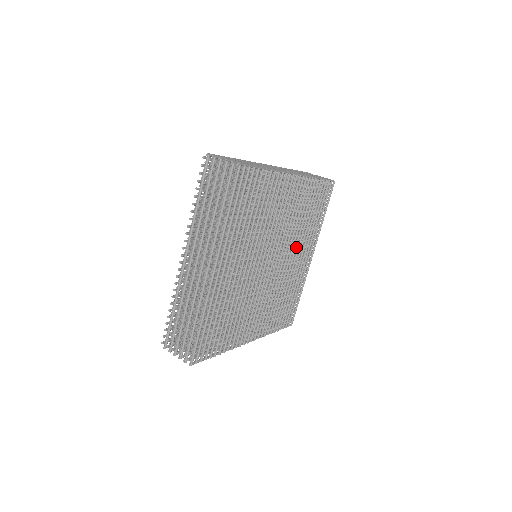
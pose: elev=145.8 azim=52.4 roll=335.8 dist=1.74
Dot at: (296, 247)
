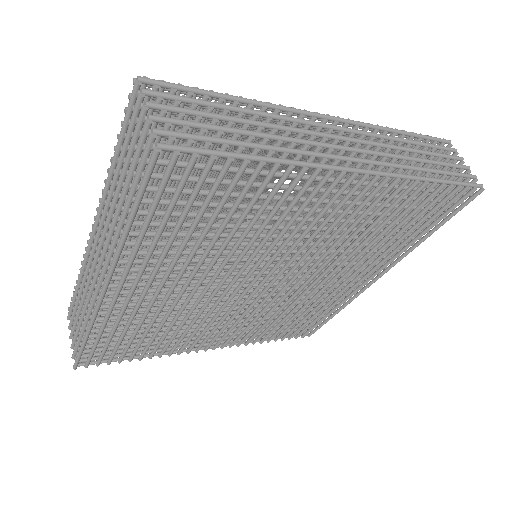
Dot at: (337, 269)
